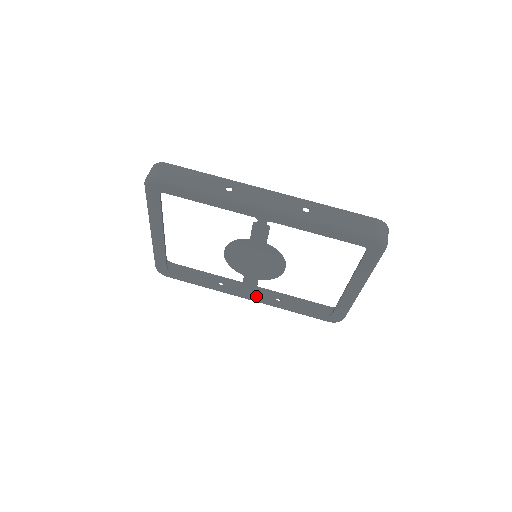
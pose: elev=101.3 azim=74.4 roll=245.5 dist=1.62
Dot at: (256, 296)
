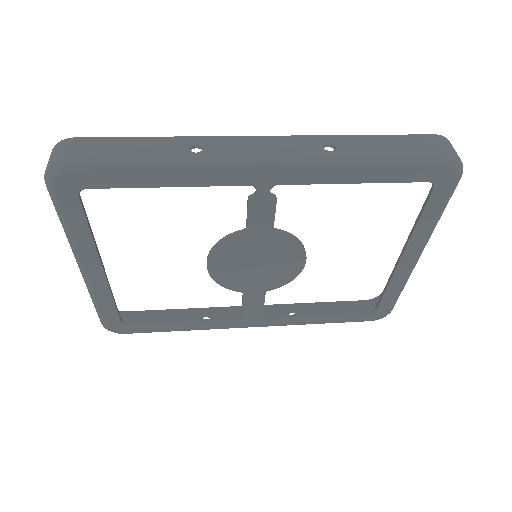
Dot at: (264, 318)
